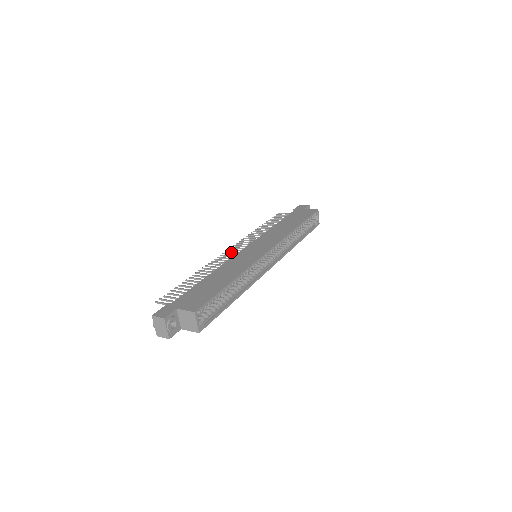
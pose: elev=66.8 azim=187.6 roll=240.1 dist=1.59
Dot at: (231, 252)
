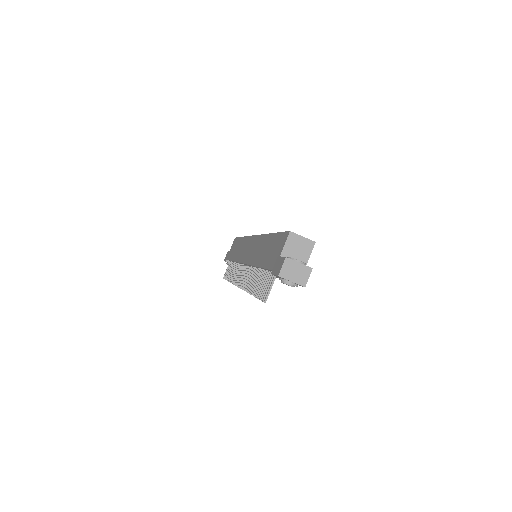
Dot at: (242, 280)
